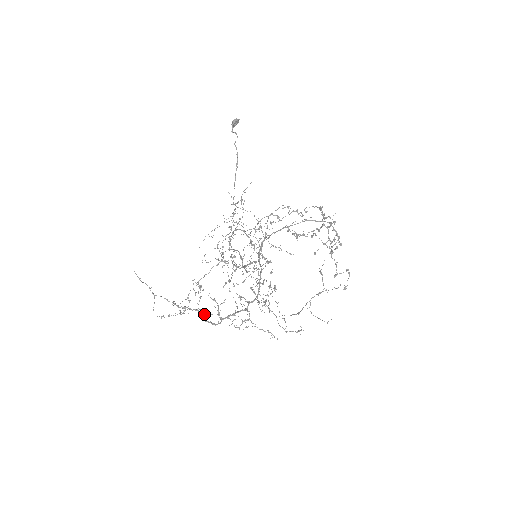
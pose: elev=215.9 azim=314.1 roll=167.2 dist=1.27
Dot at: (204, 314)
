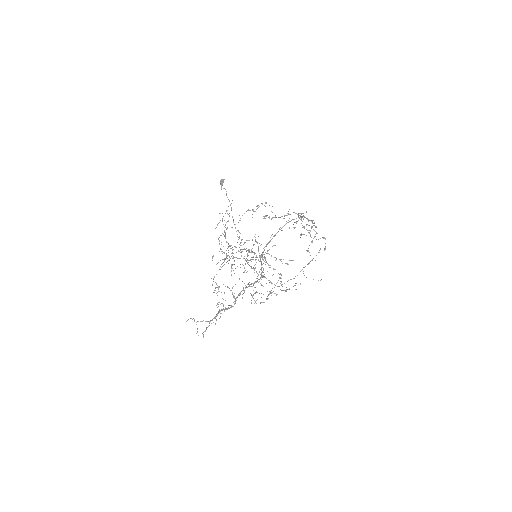
Dot at: occluded
